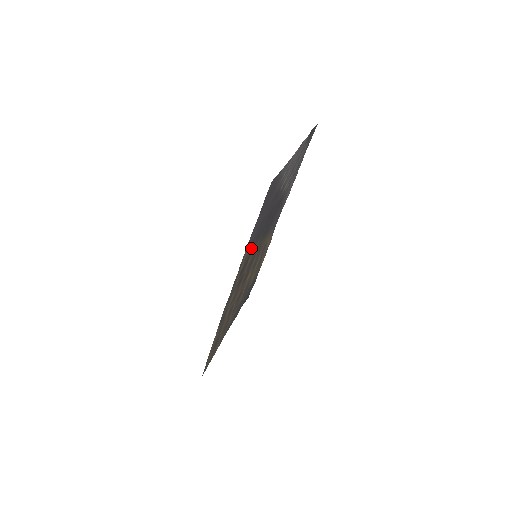
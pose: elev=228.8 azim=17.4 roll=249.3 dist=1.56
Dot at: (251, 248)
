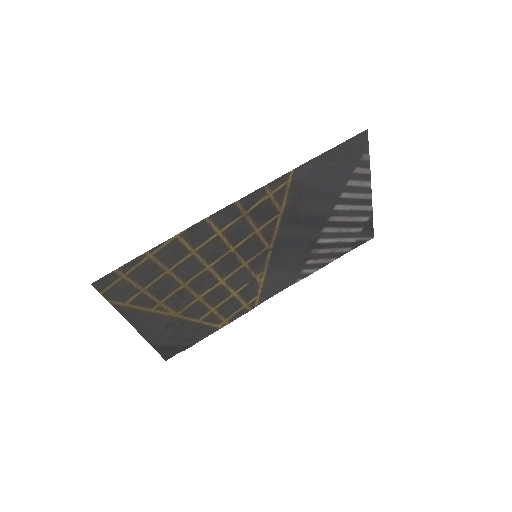
Dot at: (286, 198)
